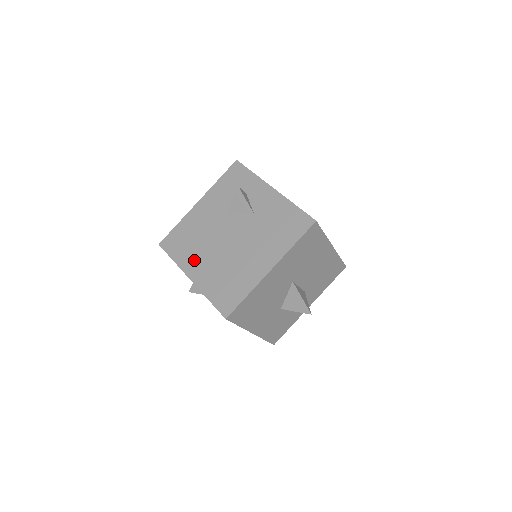
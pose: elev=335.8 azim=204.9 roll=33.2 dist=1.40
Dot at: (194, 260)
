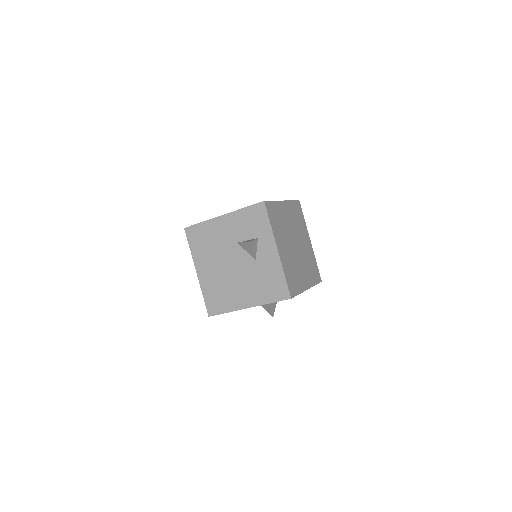
Dot at: (204, 261)
